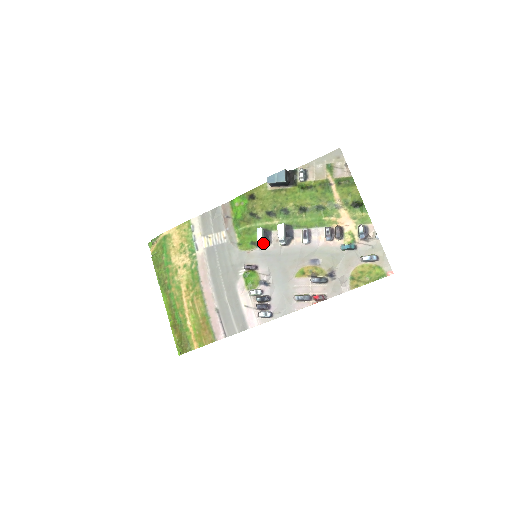
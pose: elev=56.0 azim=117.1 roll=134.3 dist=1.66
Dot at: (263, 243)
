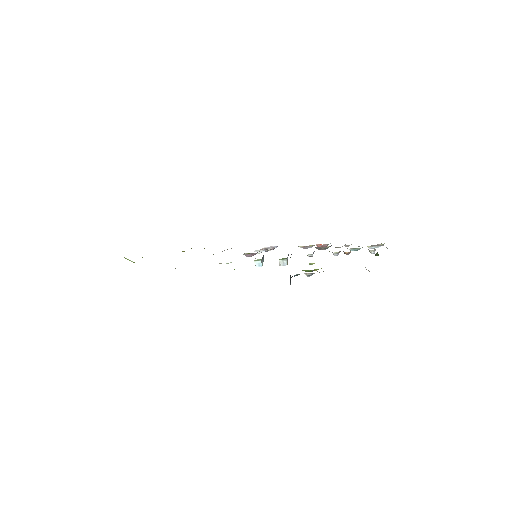
Dot at: (263, 260)
